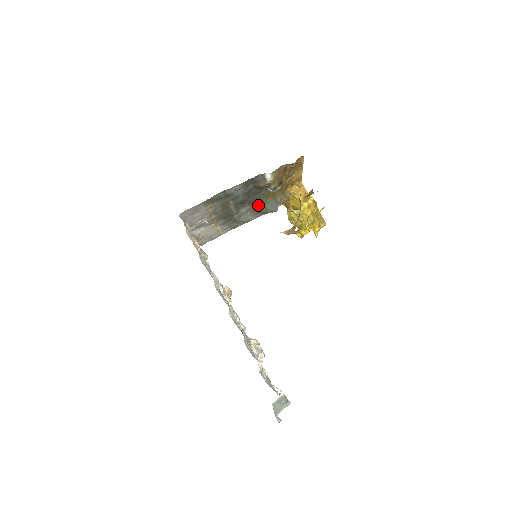
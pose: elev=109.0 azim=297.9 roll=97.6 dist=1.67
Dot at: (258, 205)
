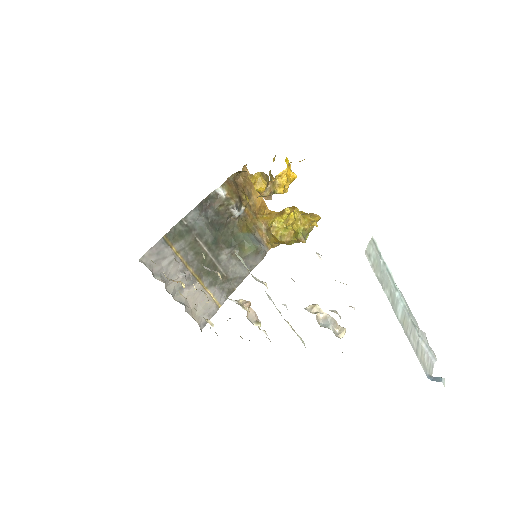
Dot at: (237, 245)
